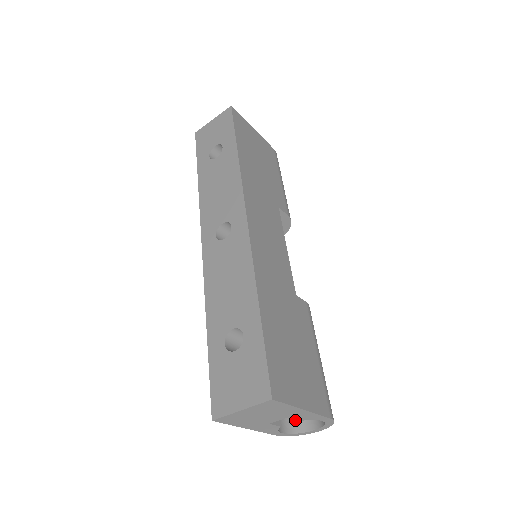
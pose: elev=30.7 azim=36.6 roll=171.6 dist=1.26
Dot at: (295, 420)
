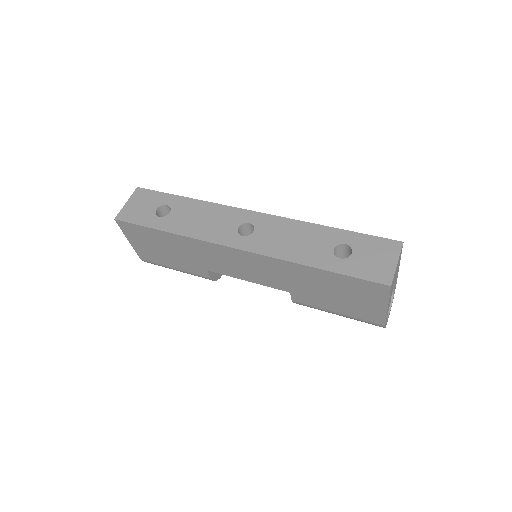
Dot at: occluded
